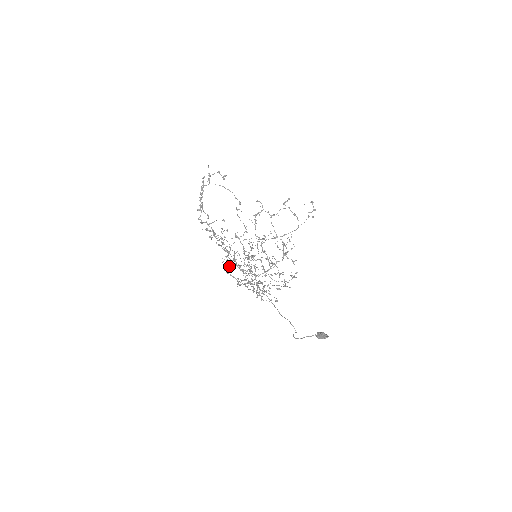
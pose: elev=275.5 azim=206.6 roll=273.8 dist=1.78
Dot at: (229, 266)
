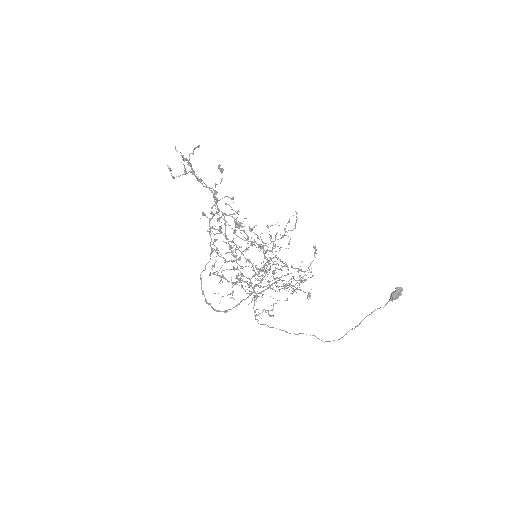
Dot at: (261, 248)
